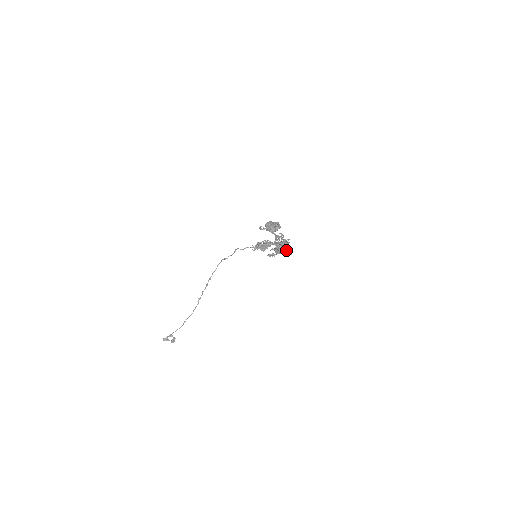
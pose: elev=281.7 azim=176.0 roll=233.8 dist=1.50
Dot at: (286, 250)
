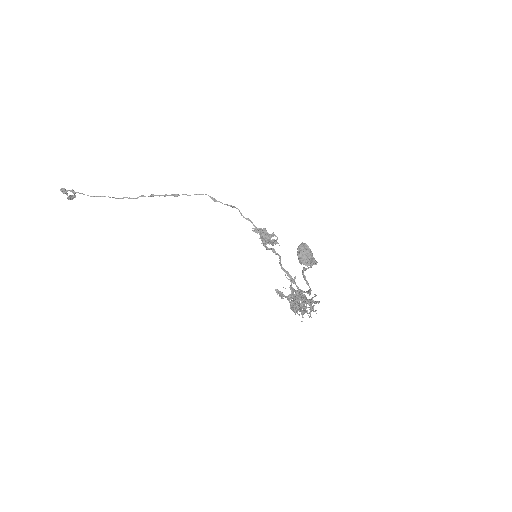
Dot at: occluded
